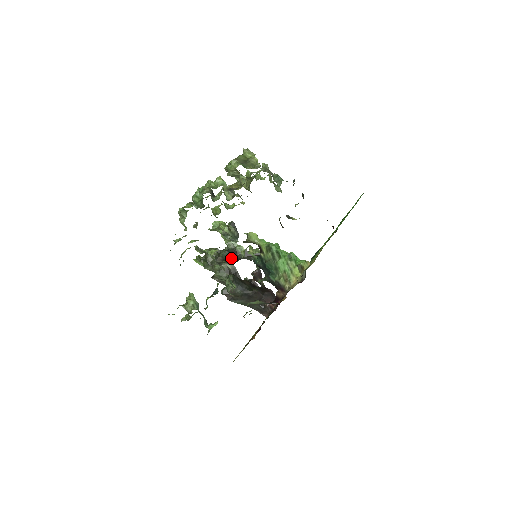
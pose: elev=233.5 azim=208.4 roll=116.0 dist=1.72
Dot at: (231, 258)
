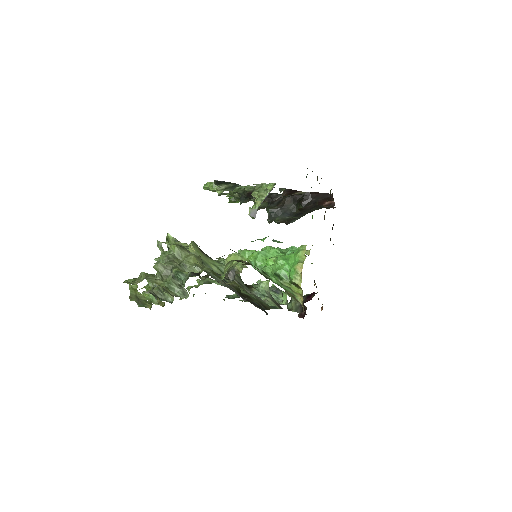
Dot at: (252, 196)
